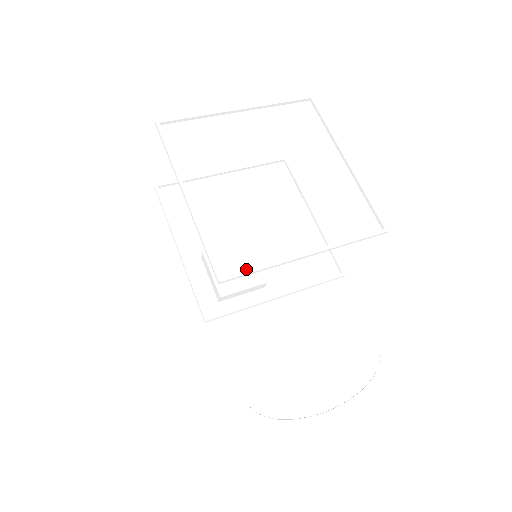
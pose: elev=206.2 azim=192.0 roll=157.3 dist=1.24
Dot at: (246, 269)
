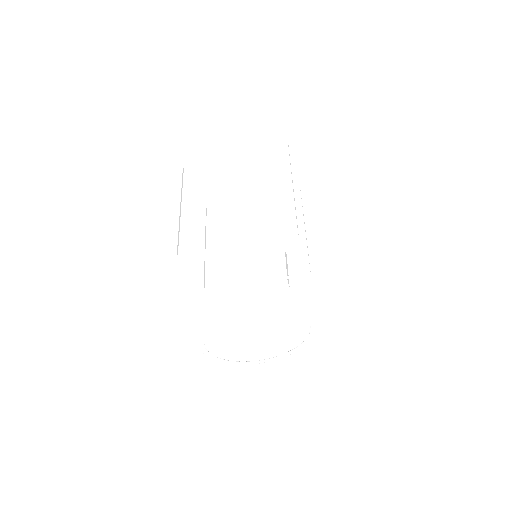
Dot at: (275, 271)
